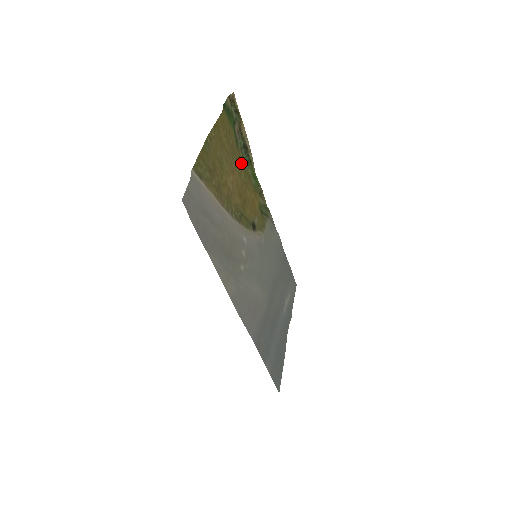
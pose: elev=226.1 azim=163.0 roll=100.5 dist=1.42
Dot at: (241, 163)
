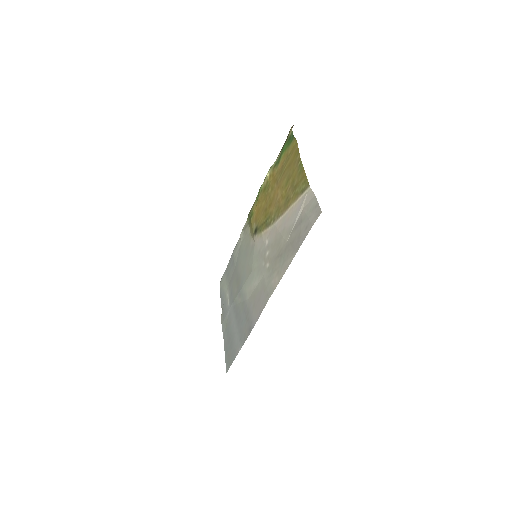
Dot at: (272, 179)
